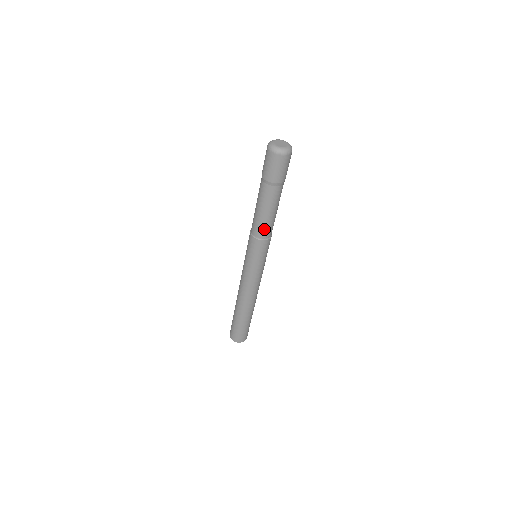
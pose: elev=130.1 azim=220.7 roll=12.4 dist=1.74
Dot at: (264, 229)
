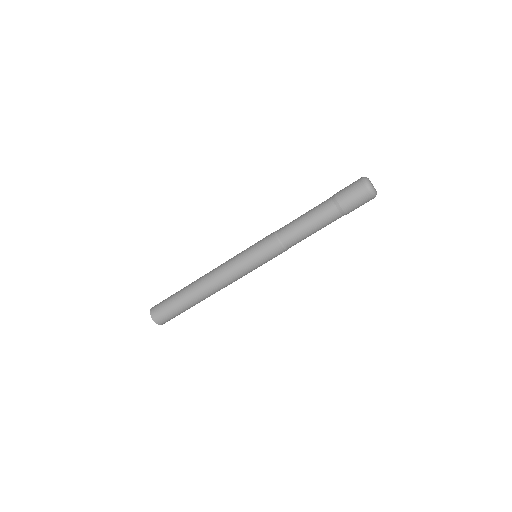
Dot at: (291, 234)
